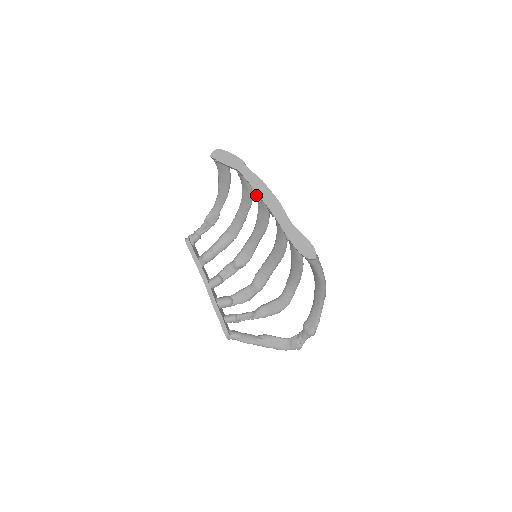
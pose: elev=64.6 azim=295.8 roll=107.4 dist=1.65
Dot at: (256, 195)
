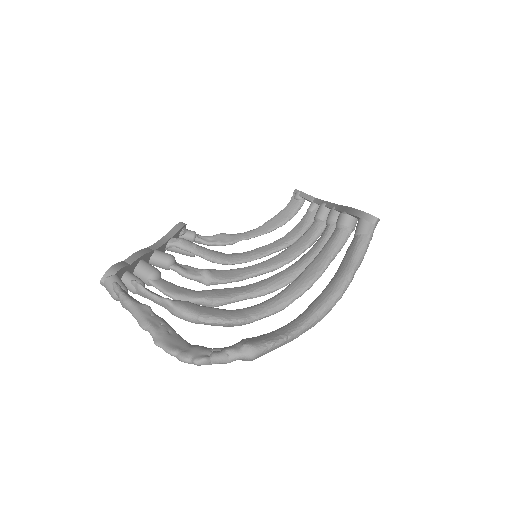
Dot at: (321, 210)
